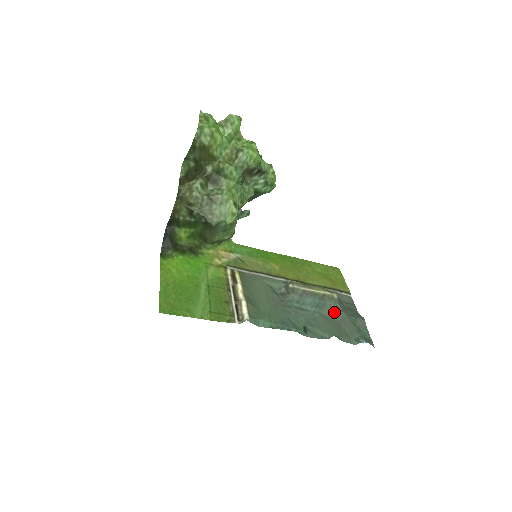
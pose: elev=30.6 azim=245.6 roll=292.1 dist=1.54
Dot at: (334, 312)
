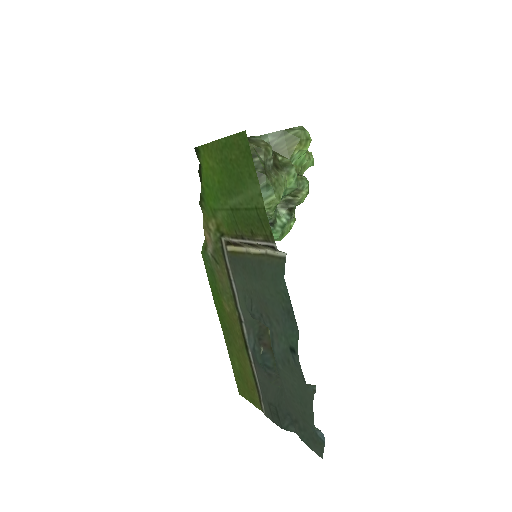
Dot at: occluded
